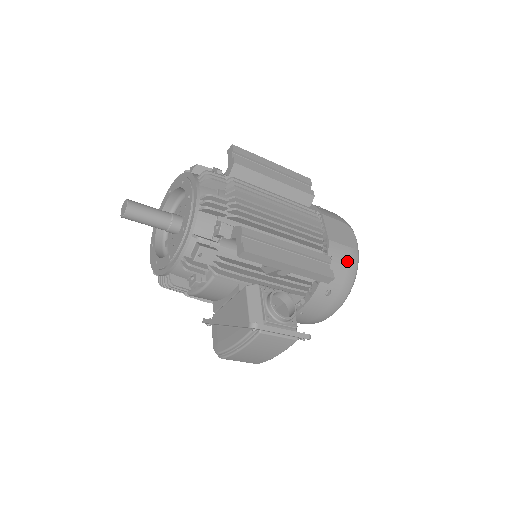
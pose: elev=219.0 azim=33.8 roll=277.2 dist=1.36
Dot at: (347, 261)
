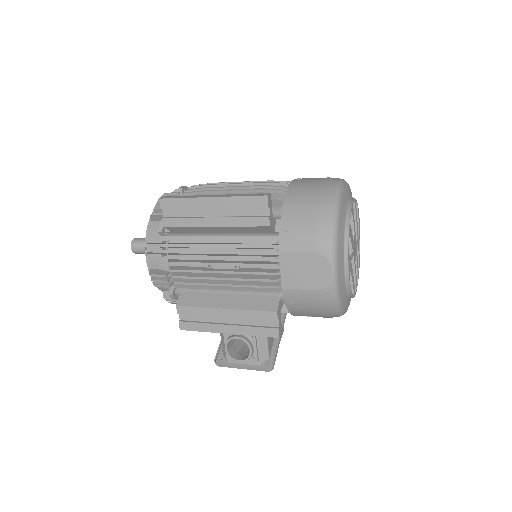
Dot at: (314, 303)
